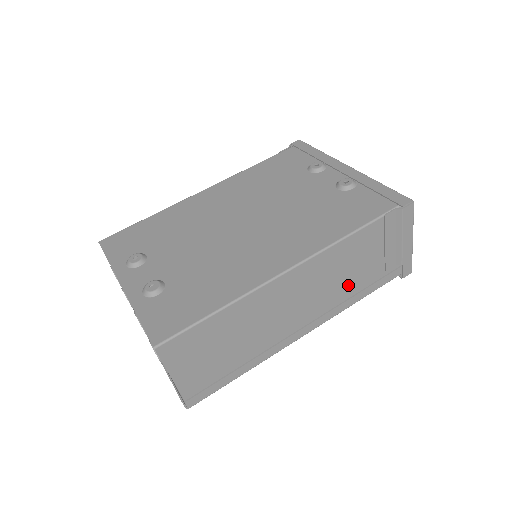
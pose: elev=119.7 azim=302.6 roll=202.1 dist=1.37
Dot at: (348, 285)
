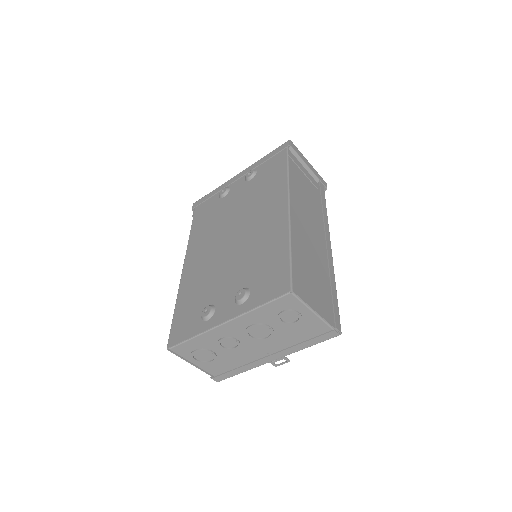
Dot at: (315, 206)
